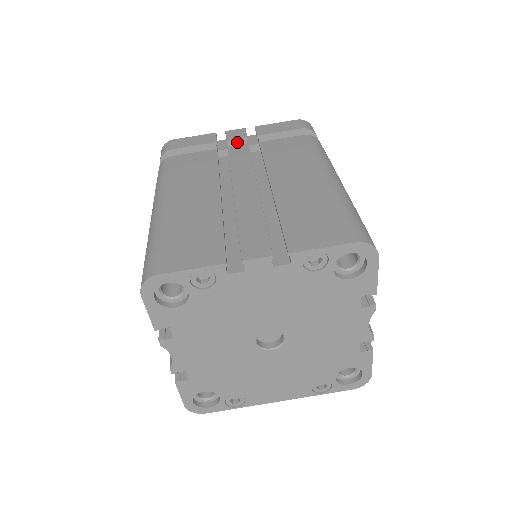
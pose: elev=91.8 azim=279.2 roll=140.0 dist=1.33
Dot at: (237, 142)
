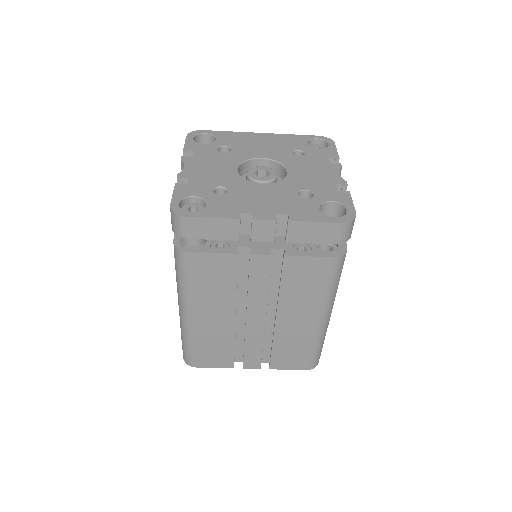
Dot at: (262, 239)
